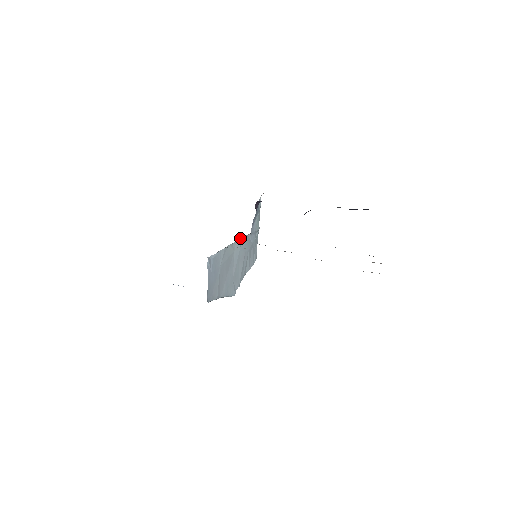
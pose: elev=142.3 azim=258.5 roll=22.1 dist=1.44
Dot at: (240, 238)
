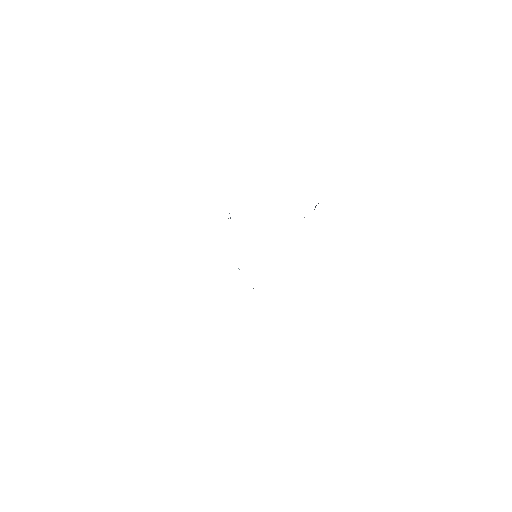
Dot at: occluded
